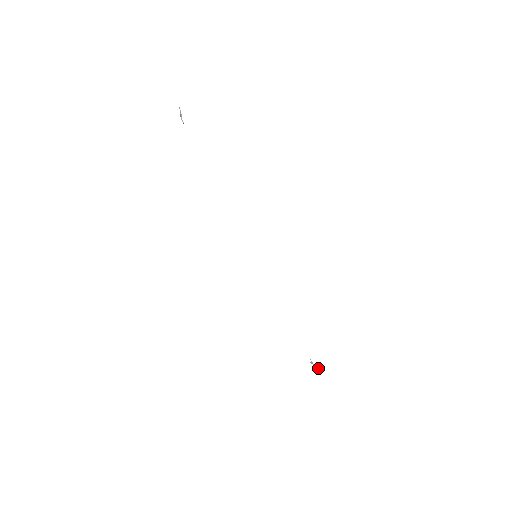
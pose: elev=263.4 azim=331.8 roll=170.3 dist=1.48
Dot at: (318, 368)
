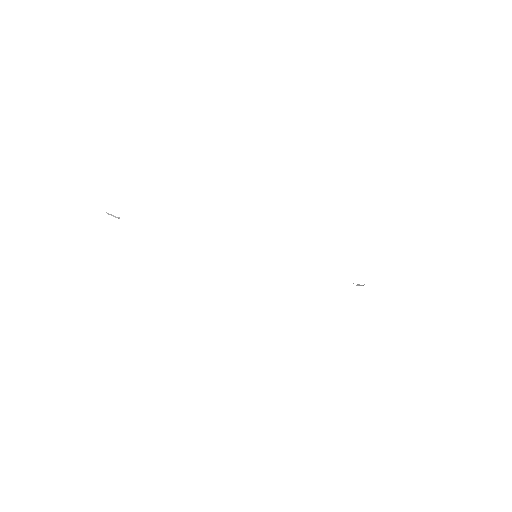
Dot at: (363, 285)
